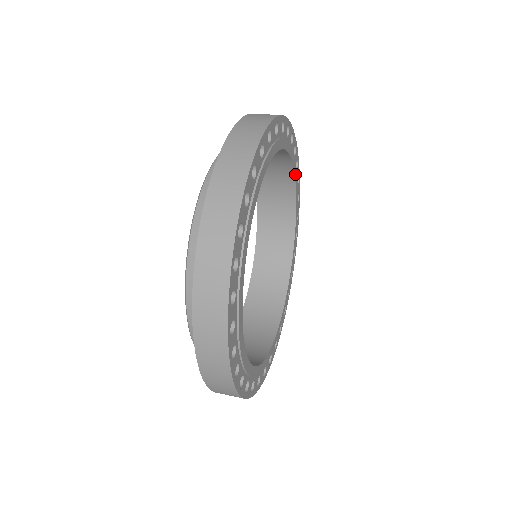
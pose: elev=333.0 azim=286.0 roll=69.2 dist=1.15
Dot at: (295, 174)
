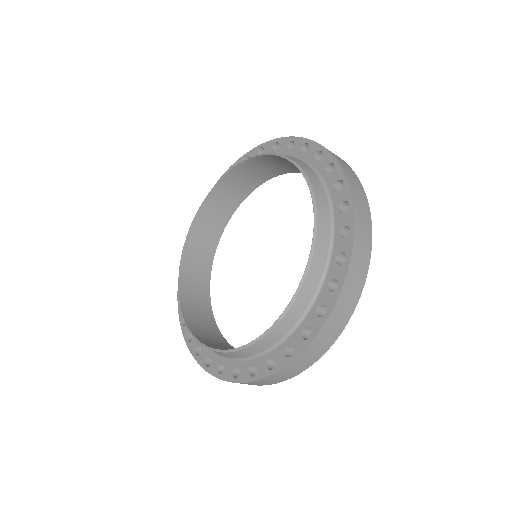
Dot at: (265, 179)
